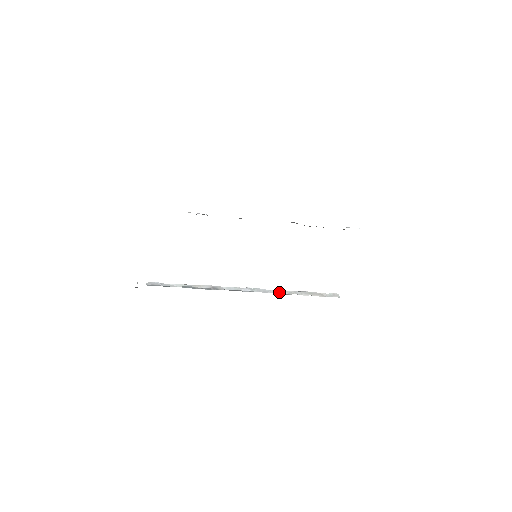
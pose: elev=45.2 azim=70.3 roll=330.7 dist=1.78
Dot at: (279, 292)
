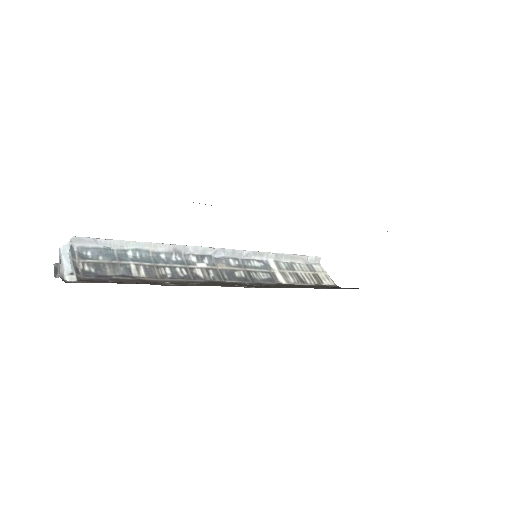
Dot at: (257, 256)
